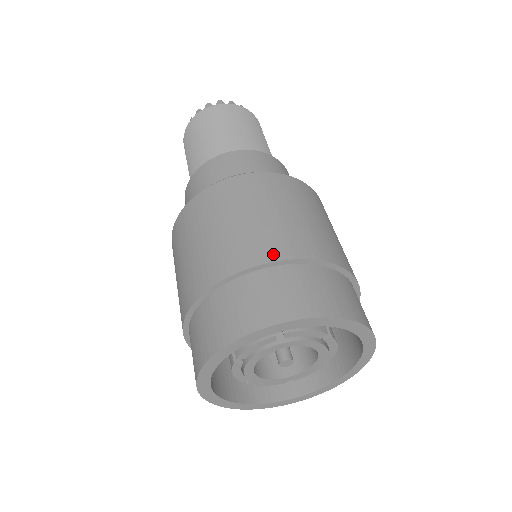
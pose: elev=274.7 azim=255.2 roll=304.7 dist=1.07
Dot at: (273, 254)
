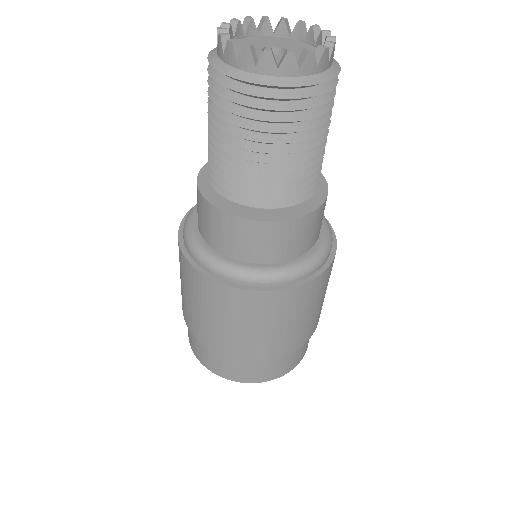
Dot at: (262, 357)
